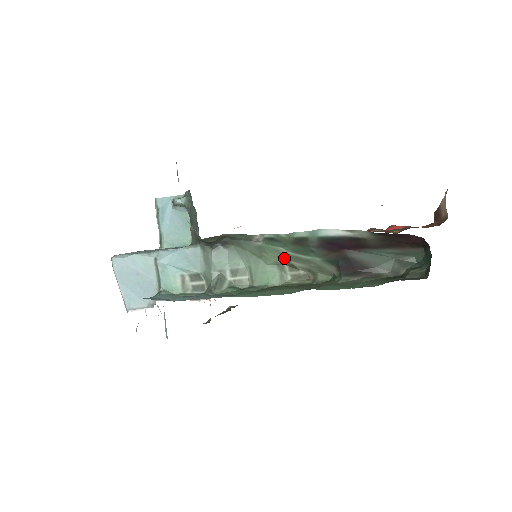
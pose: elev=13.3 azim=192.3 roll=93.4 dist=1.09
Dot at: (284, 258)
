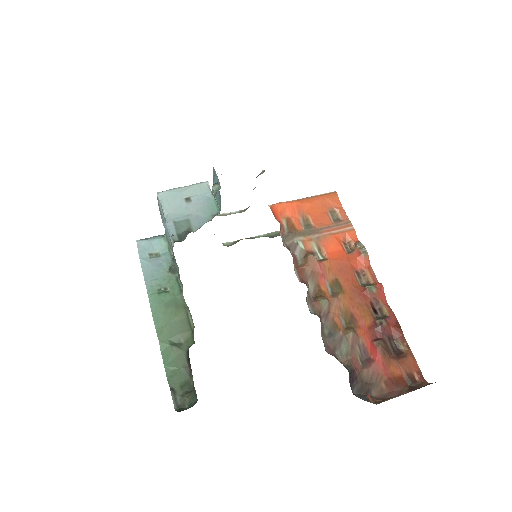
Dot at: occluded
